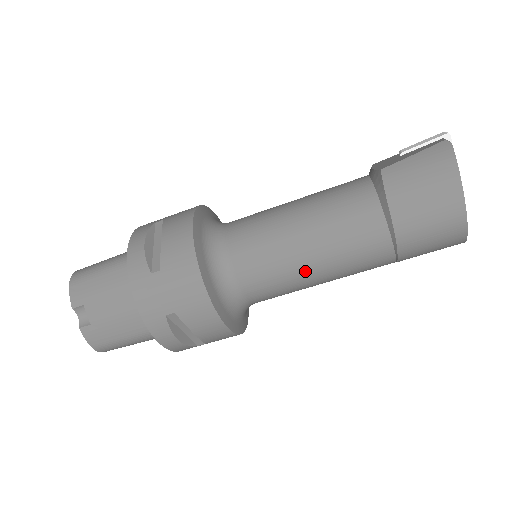
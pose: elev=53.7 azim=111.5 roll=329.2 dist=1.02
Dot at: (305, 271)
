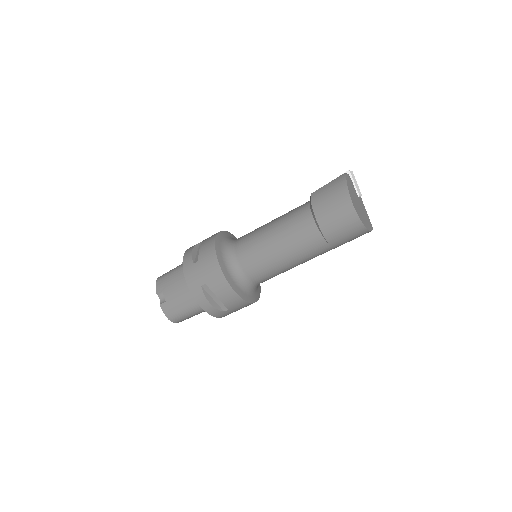
Dot at: (276, 255)
